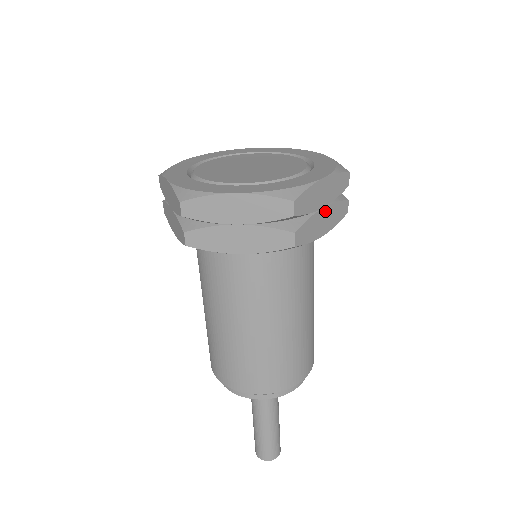
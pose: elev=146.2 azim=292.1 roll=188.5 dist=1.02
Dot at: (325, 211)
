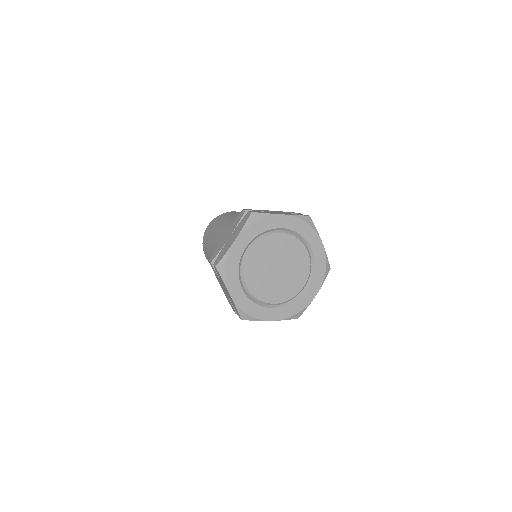
Dot at: occluded
